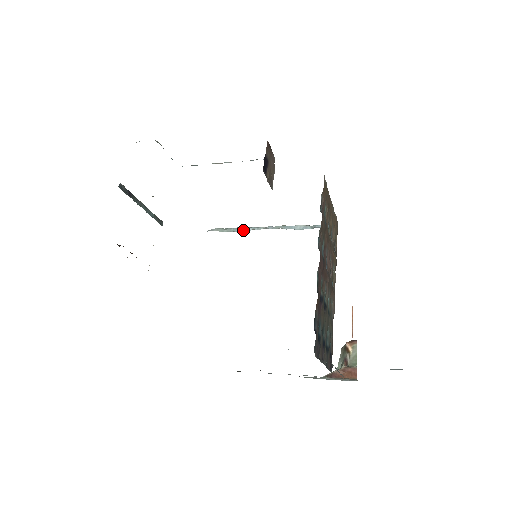
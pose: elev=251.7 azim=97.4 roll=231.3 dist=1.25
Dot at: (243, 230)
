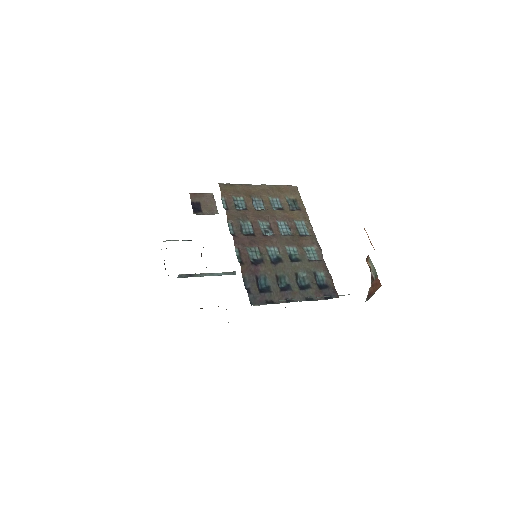
Dot at: occluded
